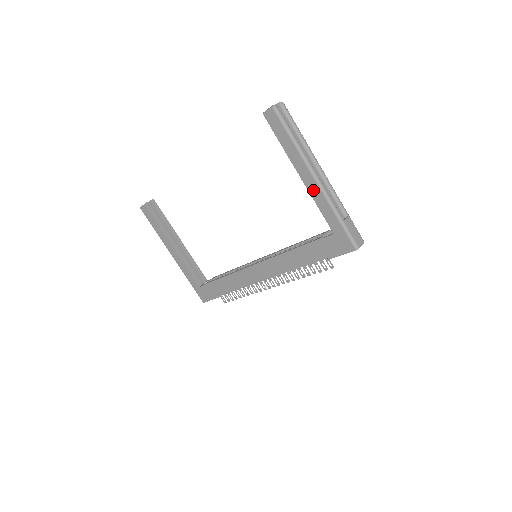
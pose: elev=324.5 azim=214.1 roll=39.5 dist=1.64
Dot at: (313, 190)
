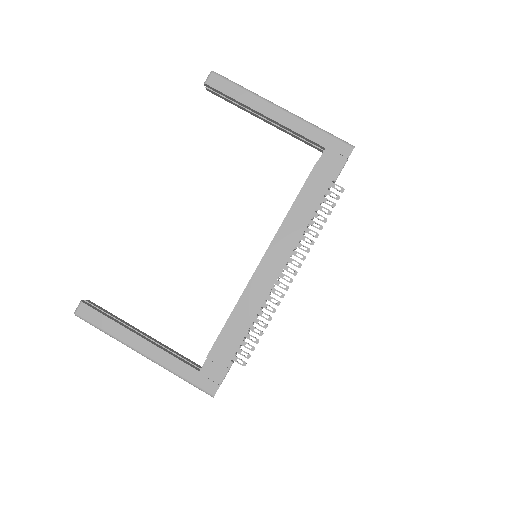
Dot at: (284, 119)
